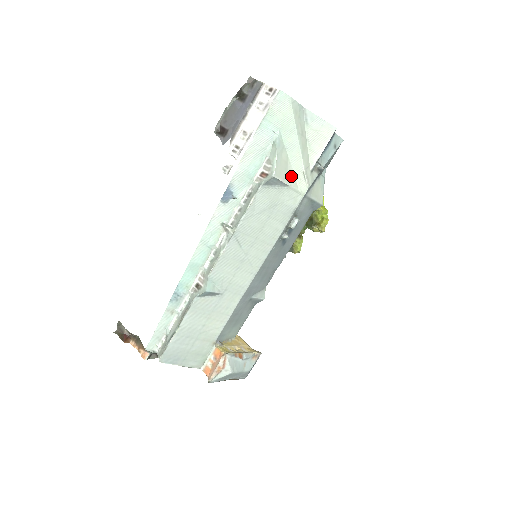
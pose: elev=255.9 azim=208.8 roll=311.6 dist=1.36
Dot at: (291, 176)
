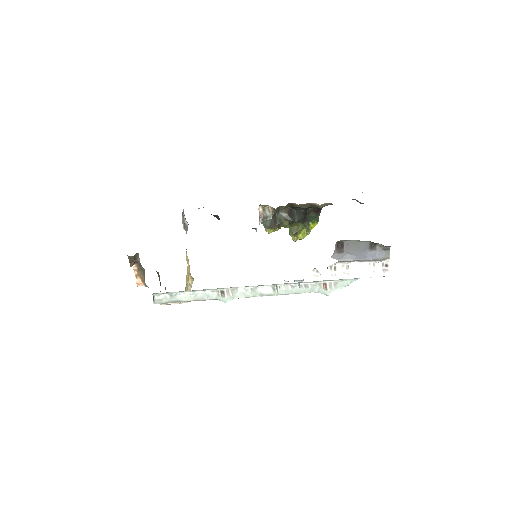
Dot at: occluded
